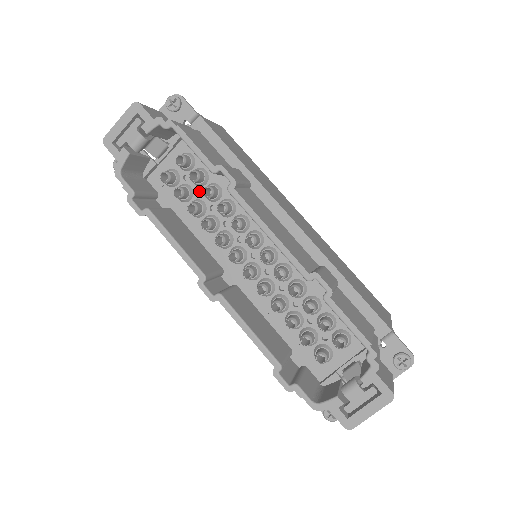
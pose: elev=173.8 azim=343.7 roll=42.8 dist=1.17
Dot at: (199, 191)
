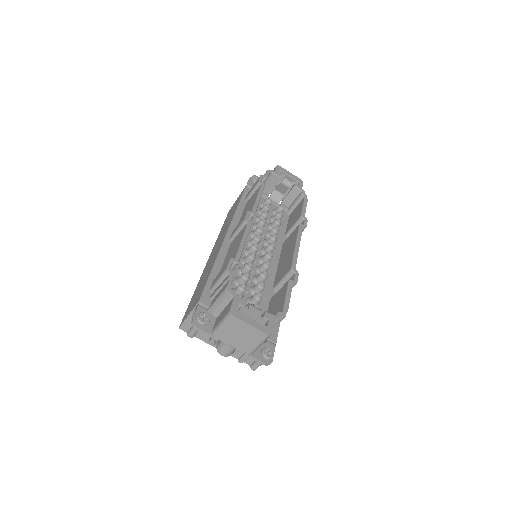
Dot at: occluded
